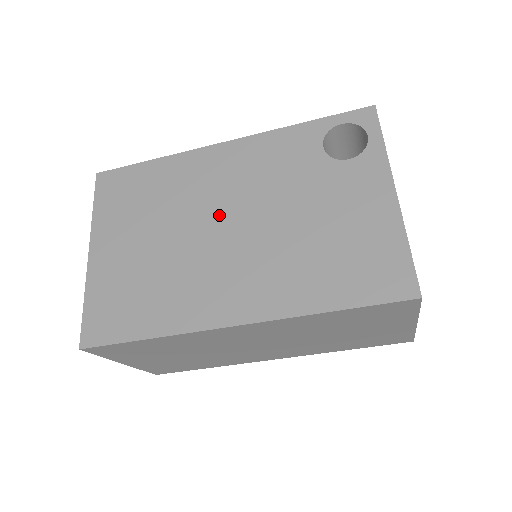
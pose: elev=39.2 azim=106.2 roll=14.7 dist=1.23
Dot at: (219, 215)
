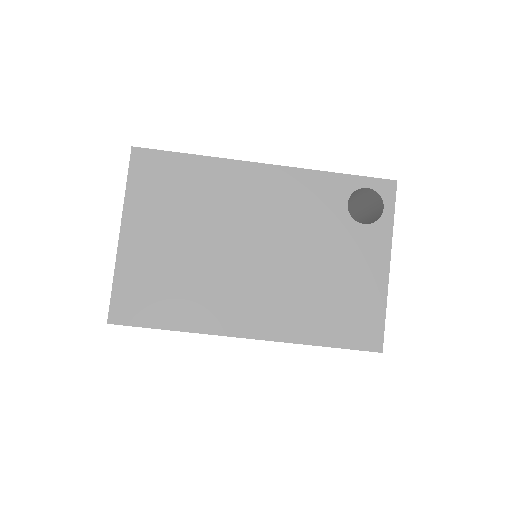
Dot at: (249, 237)
